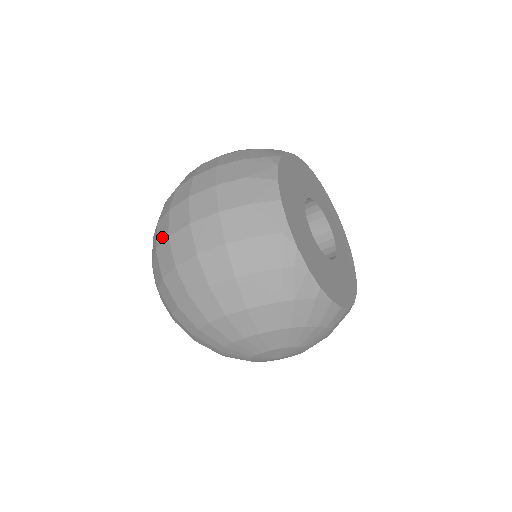
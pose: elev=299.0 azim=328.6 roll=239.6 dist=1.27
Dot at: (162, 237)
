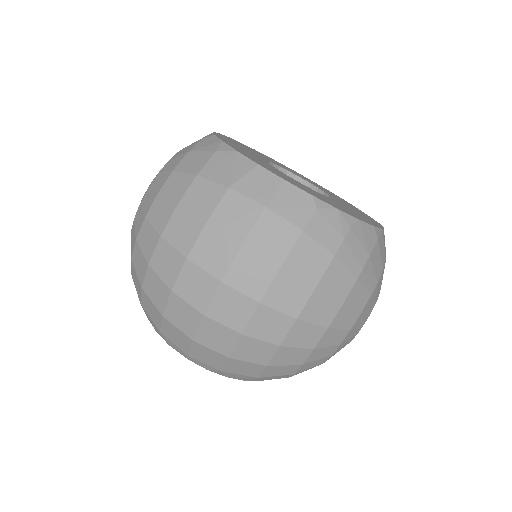
Dot at: (190, 322)
